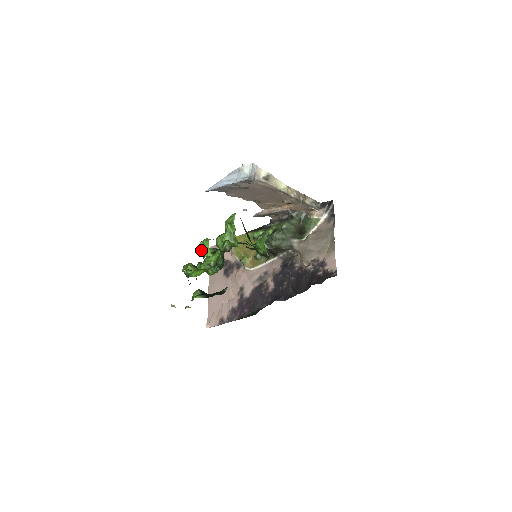
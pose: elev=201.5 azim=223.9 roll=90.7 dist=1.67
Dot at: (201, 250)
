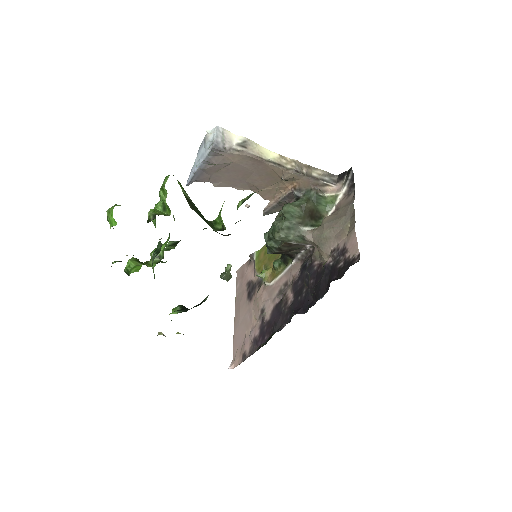
Dot at: (109, 222)
